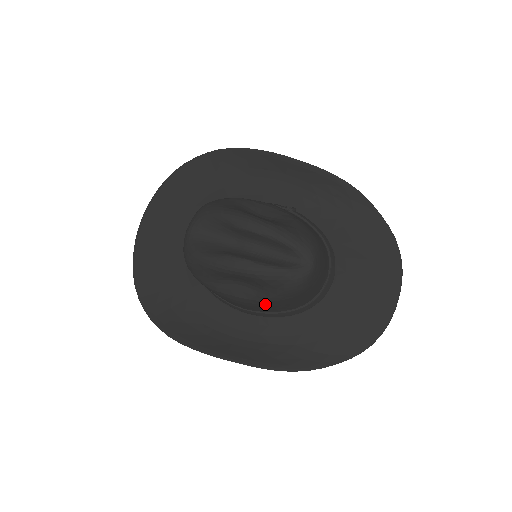
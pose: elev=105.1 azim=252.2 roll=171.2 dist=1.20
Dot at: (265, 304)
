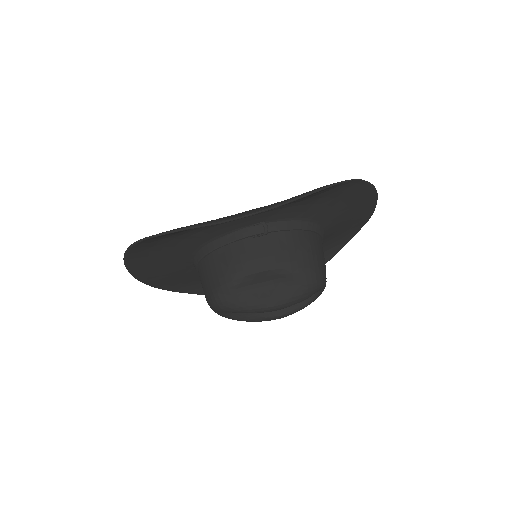
Dot at: occluded
